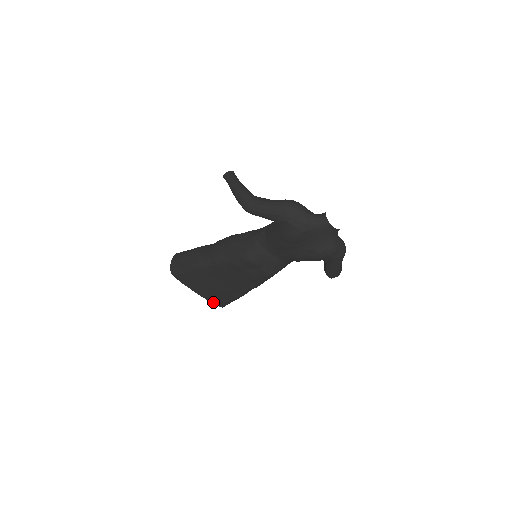
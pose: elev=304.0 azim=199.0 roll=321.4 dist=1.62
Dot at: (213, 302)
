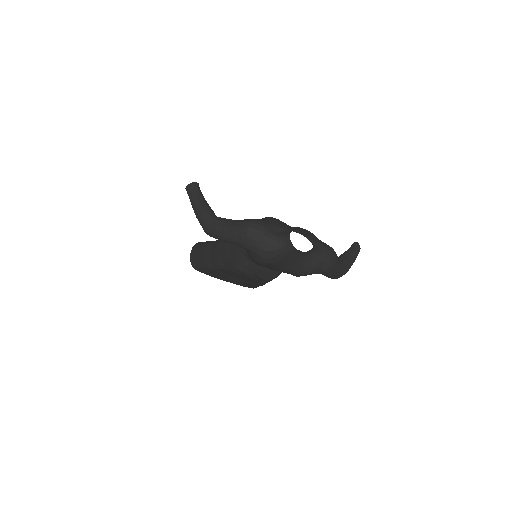
Dot at: (244, 286)
